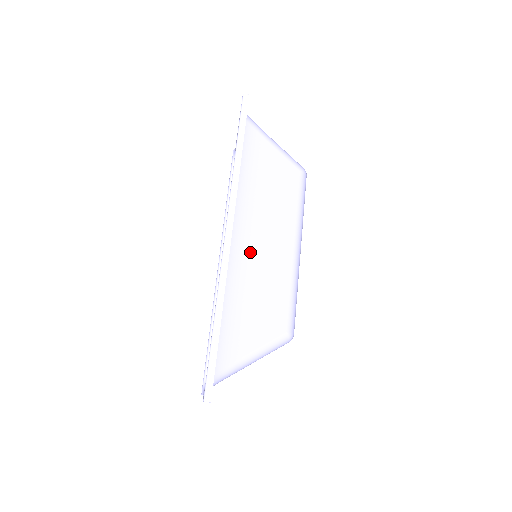
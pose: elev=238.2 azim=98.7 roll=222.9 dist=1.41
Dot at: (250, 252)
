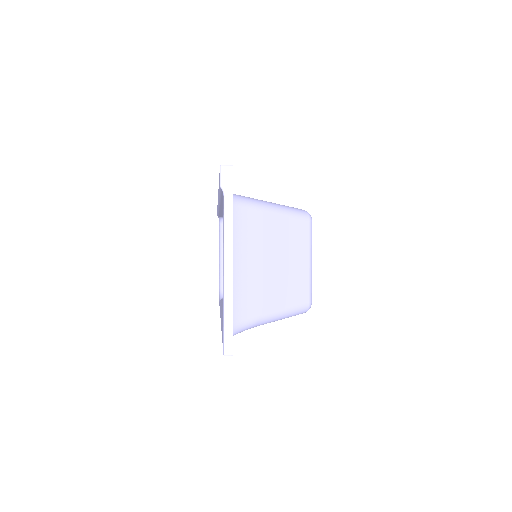
Dot at: occluded
